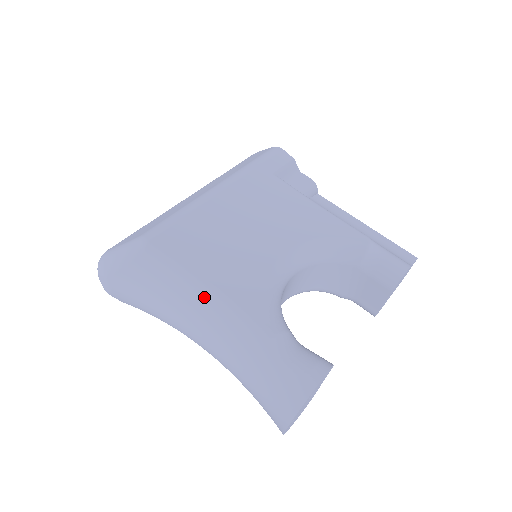
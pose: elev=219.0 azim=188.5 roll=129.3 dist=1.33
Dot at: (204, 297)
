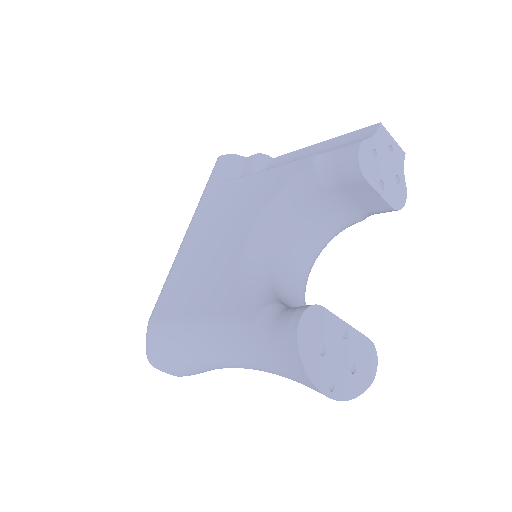
Dot at: (203, 331)
